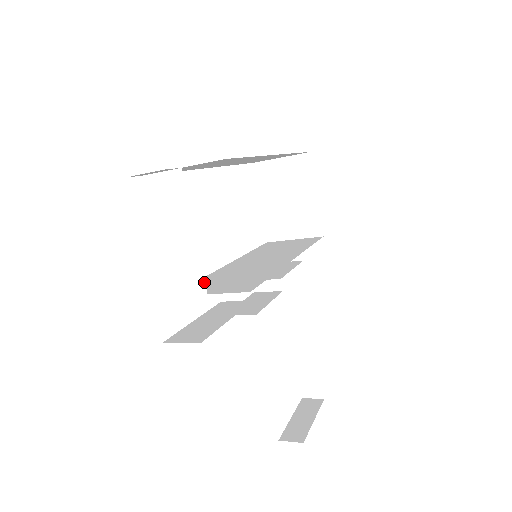
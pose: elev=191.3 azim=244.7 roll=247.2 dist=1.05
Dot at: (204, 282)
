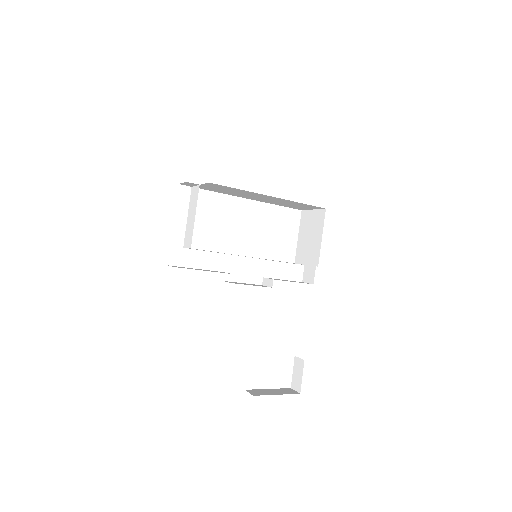
Dot at: occluded
